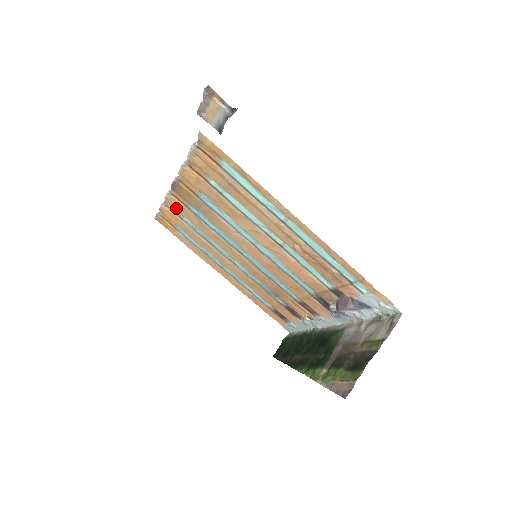
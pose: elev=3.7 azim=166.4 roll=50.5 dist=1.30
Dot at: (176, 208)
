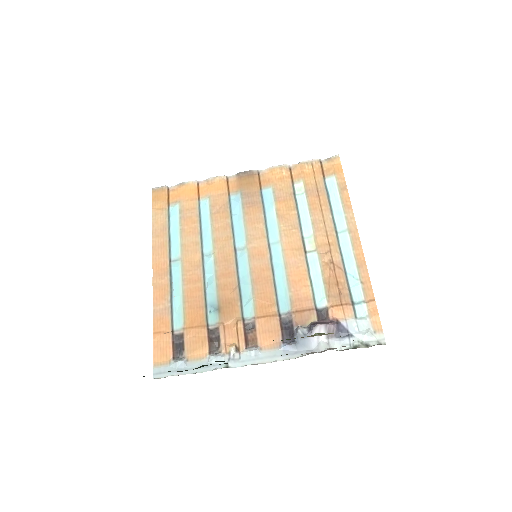
Dot at: (212, 189)
